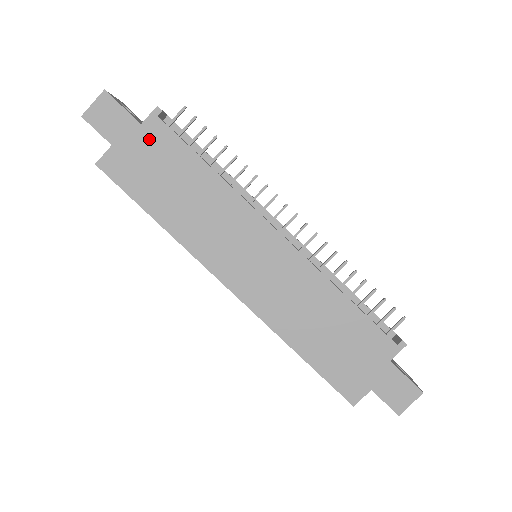
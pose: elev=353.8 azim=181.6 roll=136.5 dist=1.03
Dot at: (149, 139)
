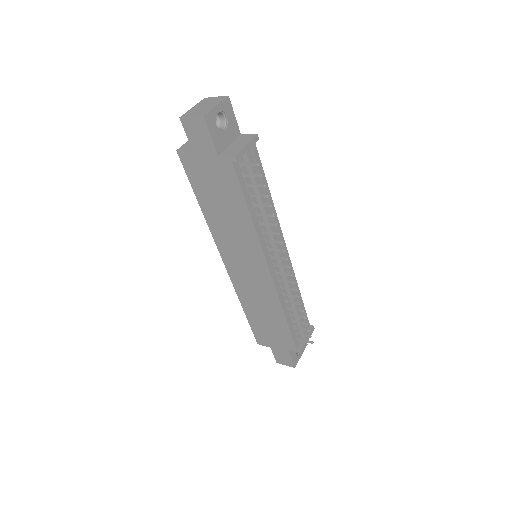
Dot at: (219, 168)
